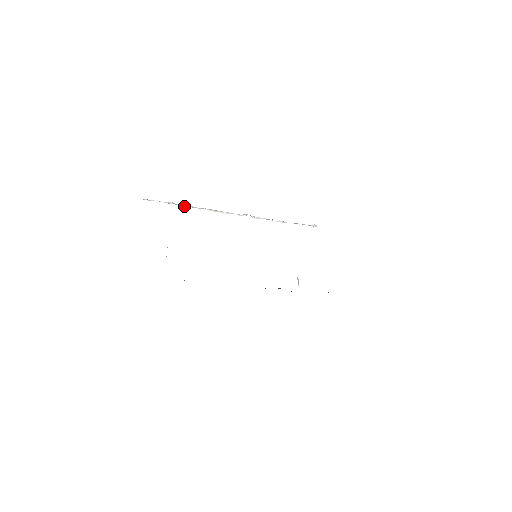
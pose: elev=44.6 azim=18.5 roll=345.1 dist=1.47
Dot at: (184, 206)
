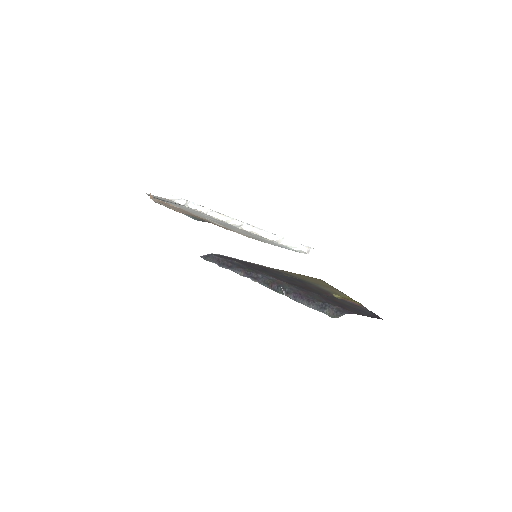
Dot at: (194, 208)
